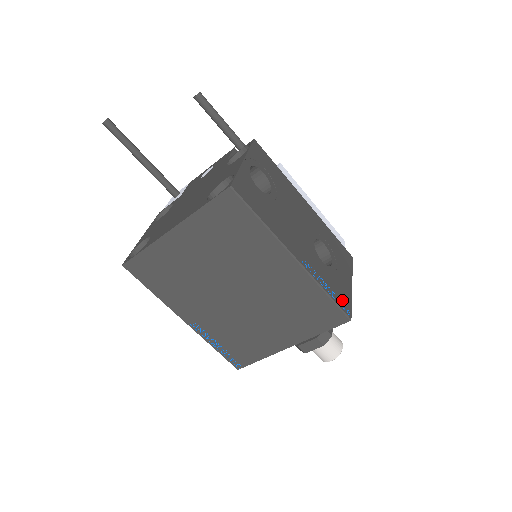
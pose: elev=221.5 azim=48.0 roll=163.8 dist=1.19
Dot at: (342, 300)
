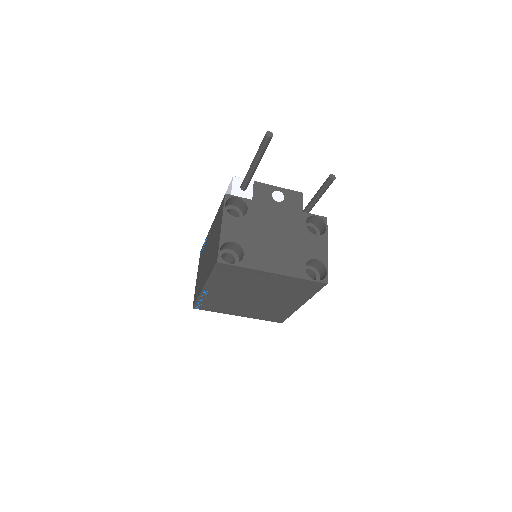
Dot at: occluded
